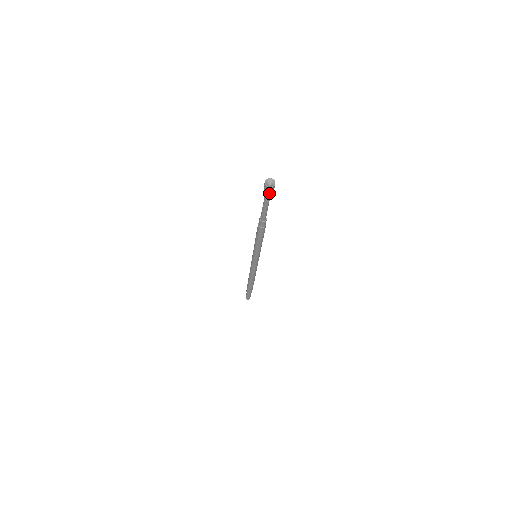
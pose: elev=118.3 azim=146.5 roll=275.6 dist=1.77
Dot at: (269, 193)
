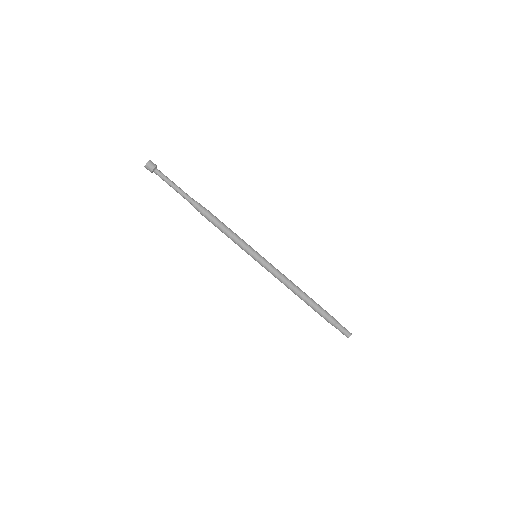
Dot at: (158, 171)
